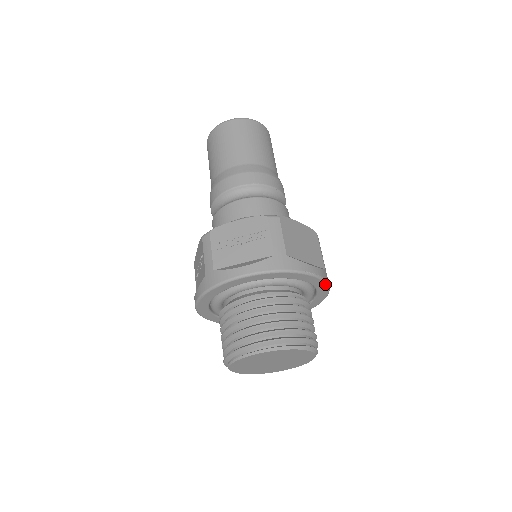
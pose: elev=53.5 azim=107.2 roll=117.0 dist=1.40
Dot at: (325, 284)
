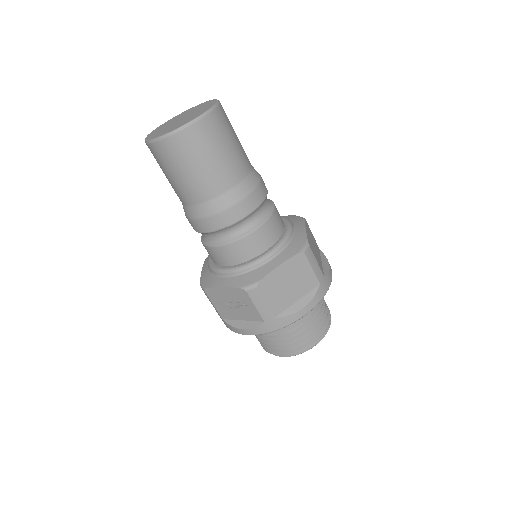
Dot at: (322, 298)
